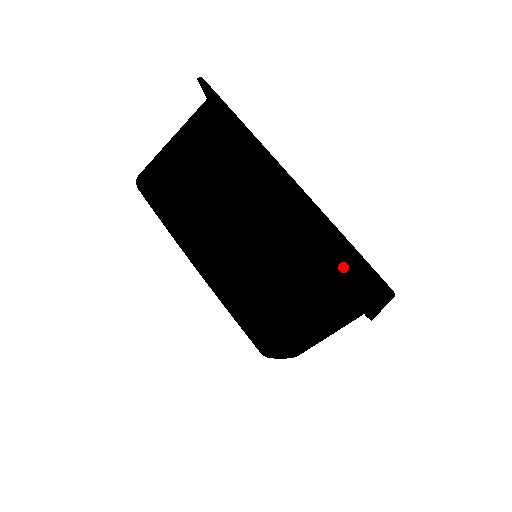
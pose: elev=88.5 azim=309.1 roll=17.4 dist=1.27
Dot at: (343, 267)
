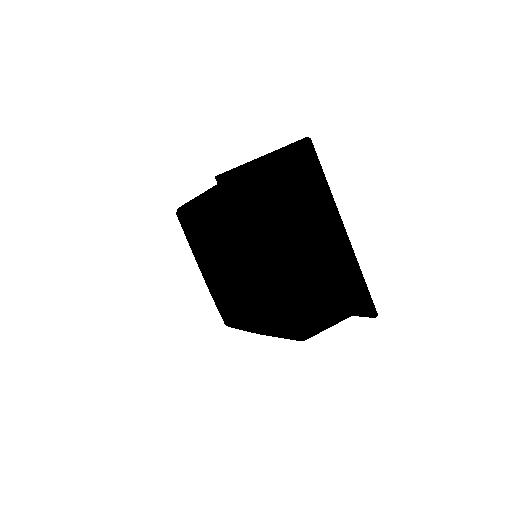
Dot at: occluded
